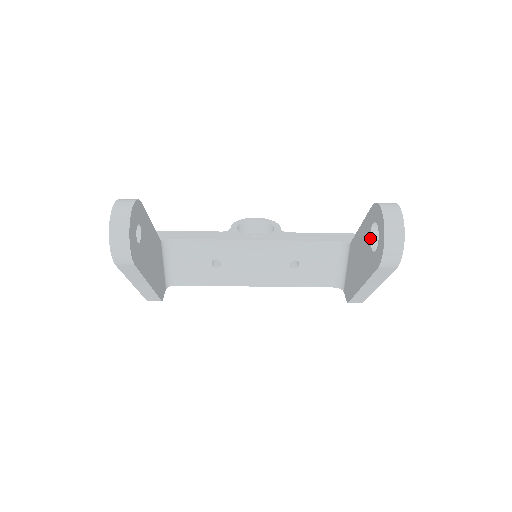
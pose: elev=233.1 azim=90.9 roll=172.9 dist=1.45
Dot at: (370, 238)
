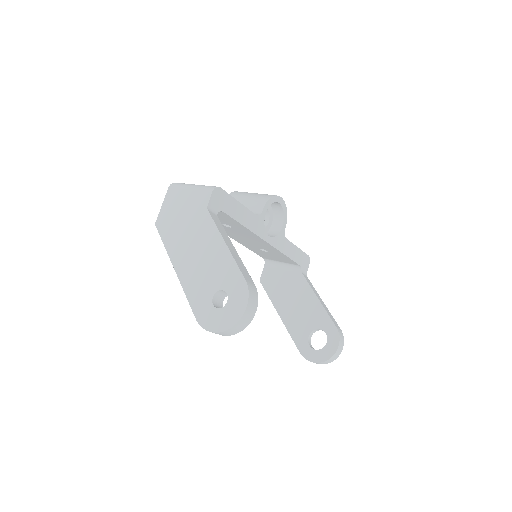
Dot at: (315, 330)
